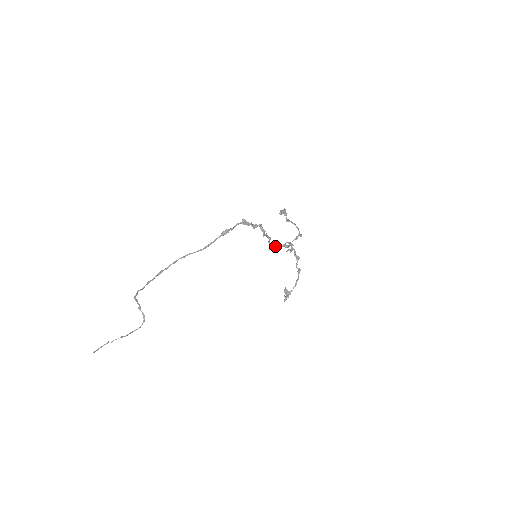
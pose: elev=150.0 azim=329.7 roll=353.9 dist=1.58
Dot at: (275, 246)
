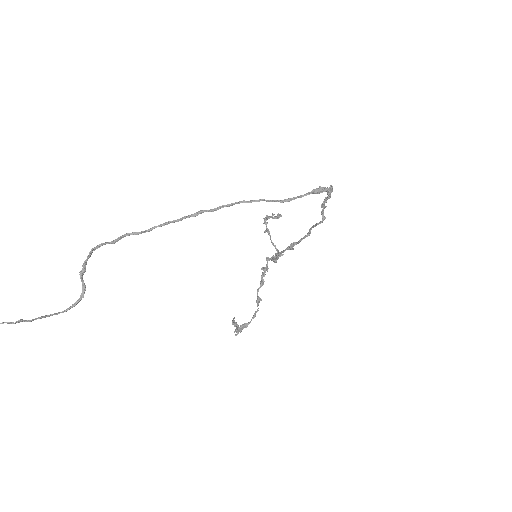
Dot at: (292, 249)
